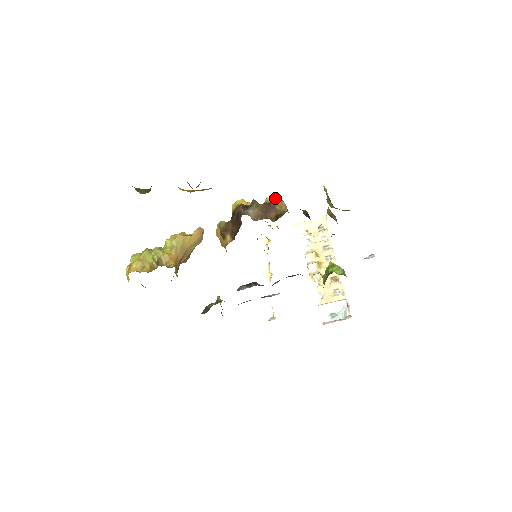
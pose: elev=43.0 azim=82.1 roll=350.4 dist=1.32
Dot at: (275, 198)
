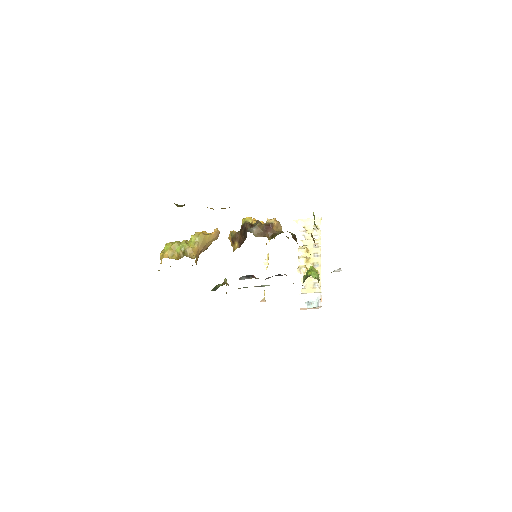
Dot at: (274, 221)
